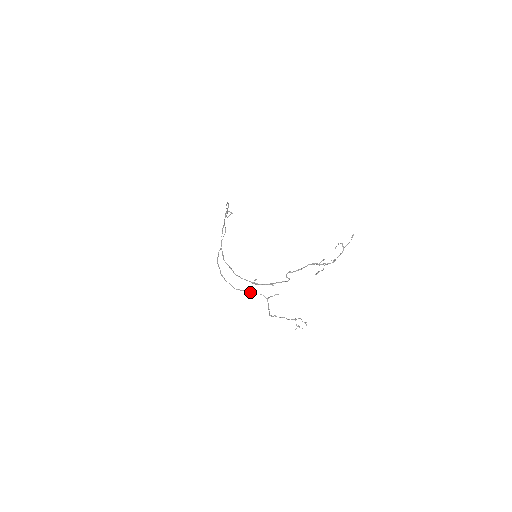
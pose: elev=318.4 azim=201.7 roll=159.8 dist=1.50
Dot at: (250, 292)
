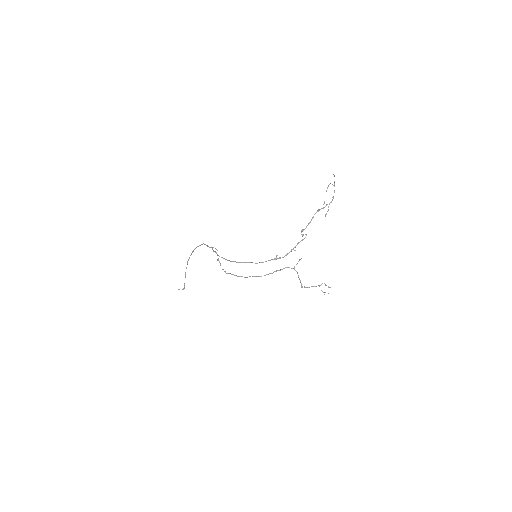
Dot at: occluded
